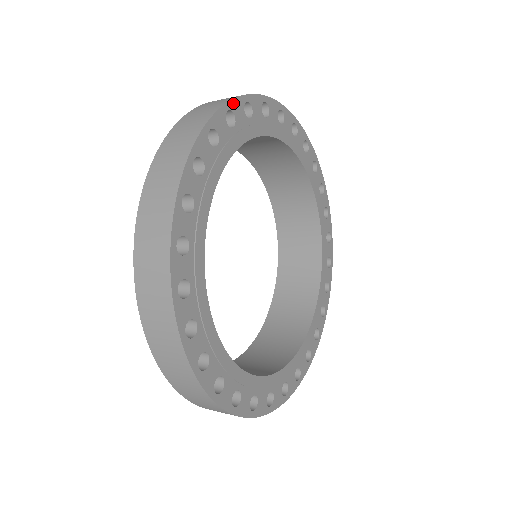
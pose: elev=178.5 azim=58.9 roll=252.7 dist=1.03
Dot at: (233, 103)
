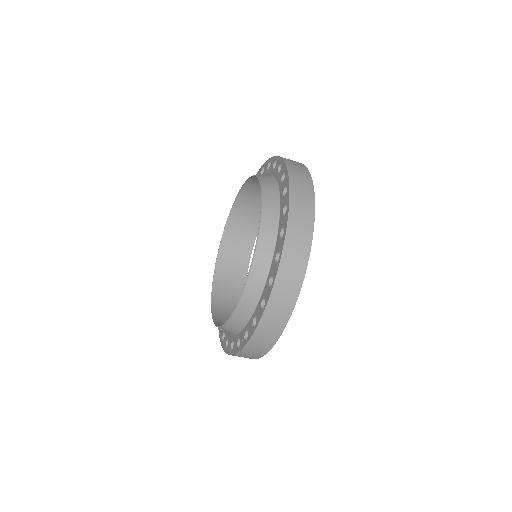
Dot at: occluded
